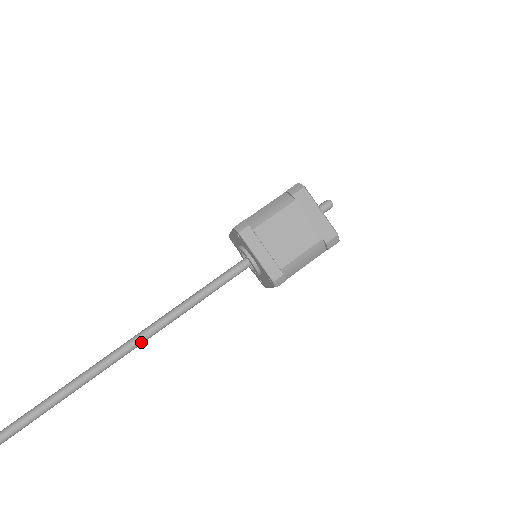
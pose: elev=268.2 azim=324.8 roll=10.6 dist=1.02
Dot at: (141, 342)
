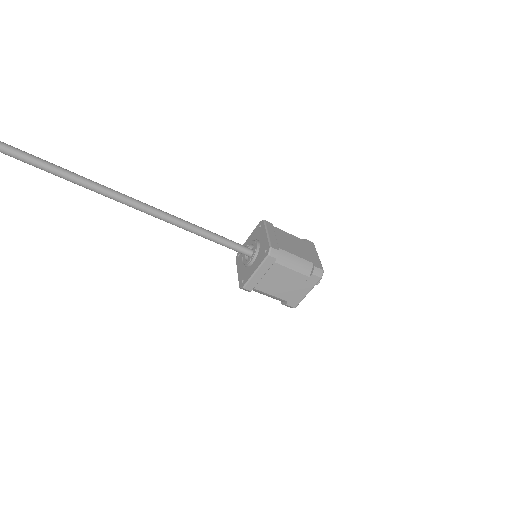
Dot at: (151, 210)
